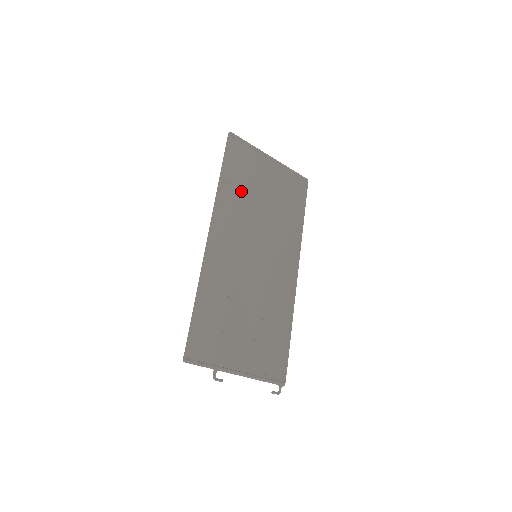
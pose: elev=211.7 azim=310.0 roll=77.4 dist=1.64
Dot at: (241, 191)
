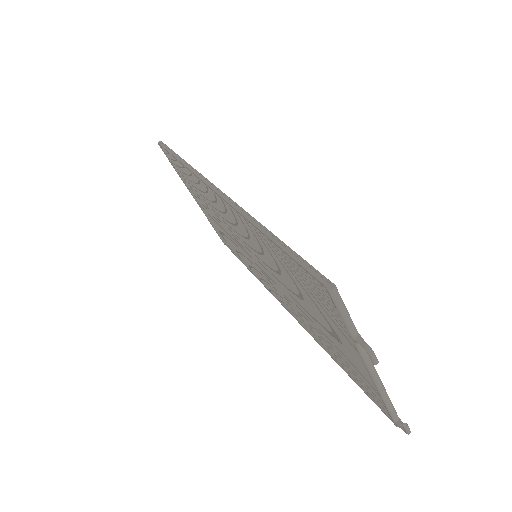
Dot at: occluded
